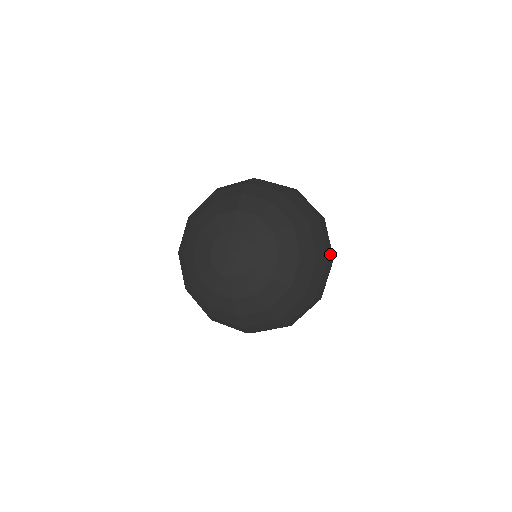
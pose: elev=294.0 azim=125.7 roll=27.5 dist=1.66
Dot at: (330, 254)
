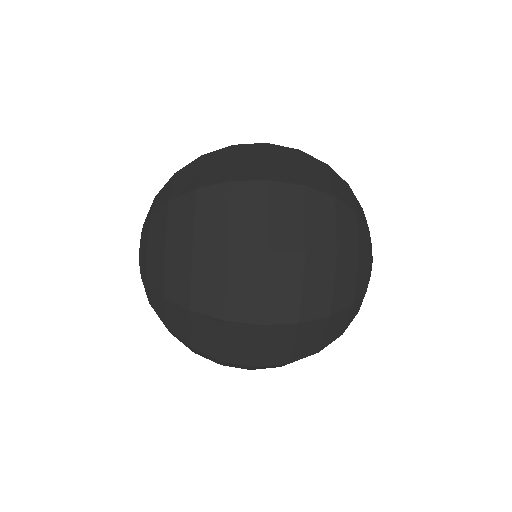
Dot at: (249, 242)
